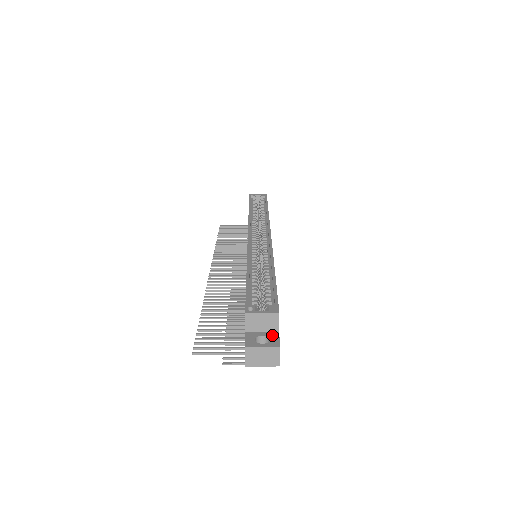
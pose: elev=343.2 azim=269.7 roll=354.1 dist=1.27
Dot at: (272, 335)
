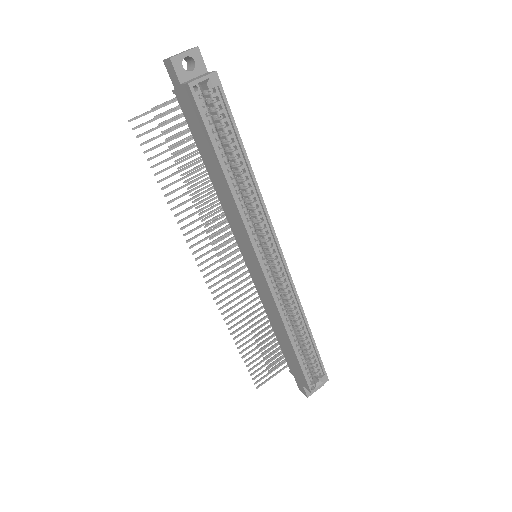
Dot at: occluded
